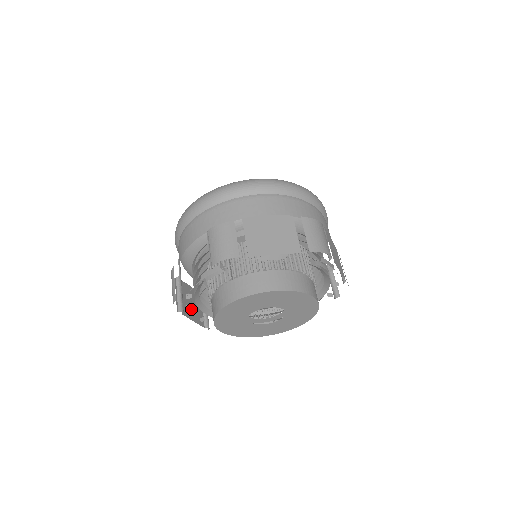
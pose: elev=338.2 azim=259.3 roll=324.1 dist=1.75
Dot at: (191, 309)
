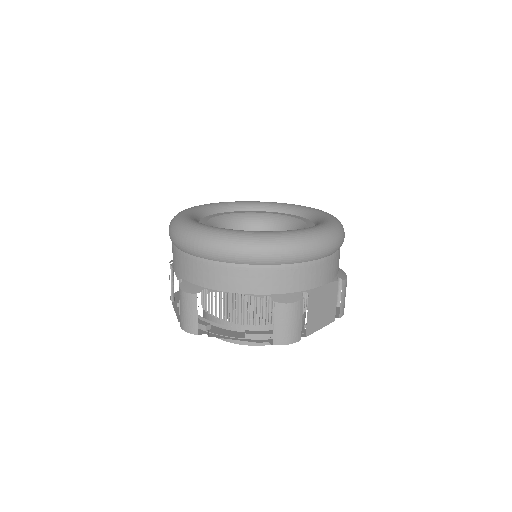
Dot at: occluded
